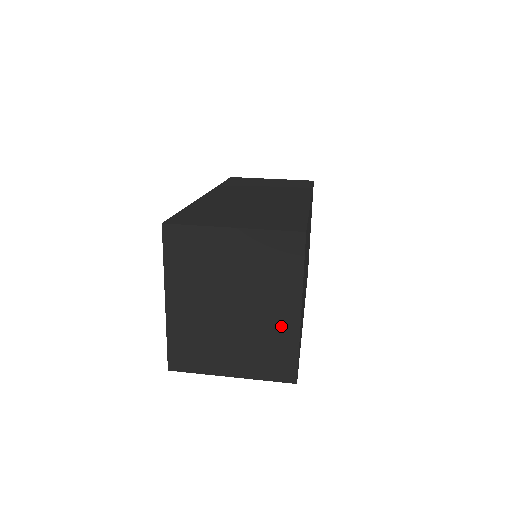
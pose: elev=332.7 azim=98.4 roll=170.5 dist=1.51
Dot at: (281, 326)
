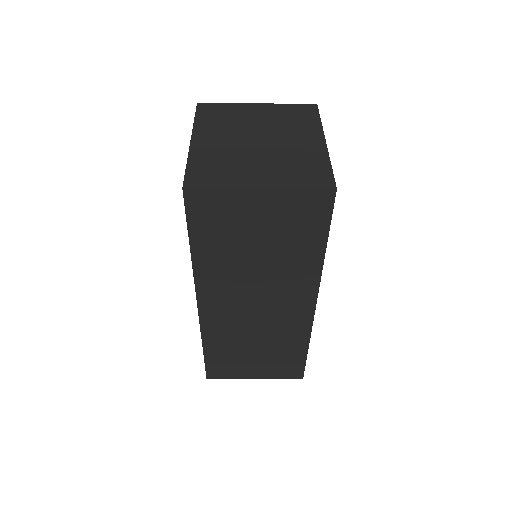
Dot at: (309, 150)
